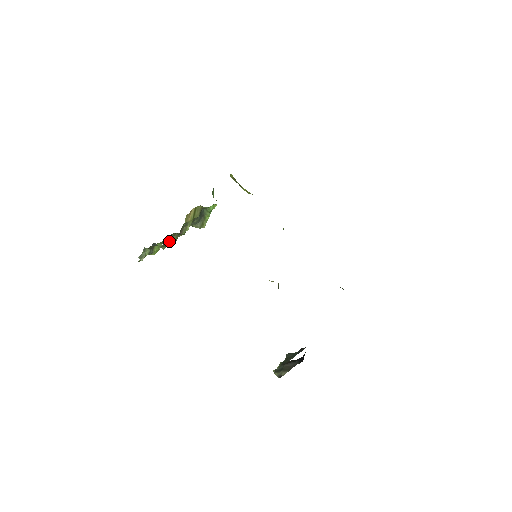
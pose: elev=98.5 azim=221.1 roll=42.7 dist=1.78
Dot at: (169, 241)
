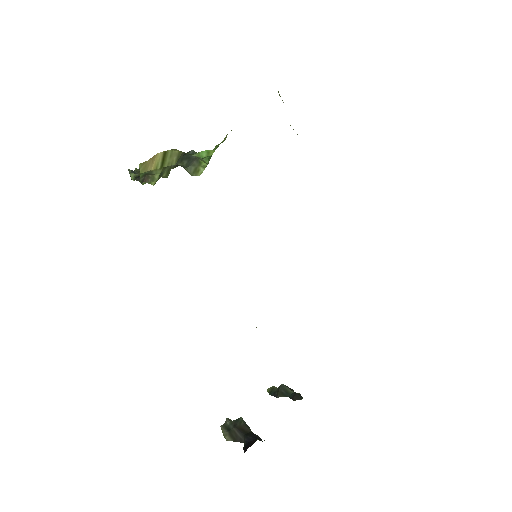
Dot at: occluded
